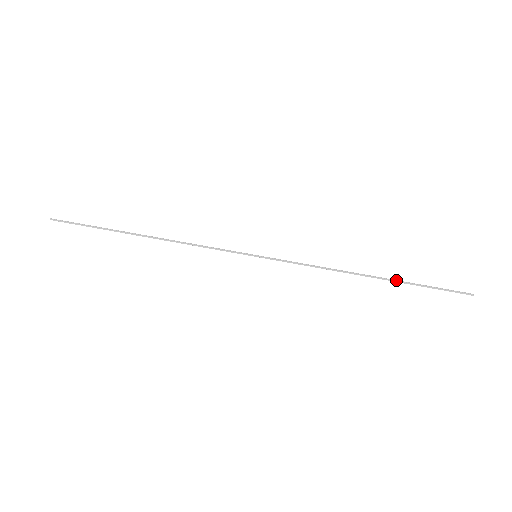
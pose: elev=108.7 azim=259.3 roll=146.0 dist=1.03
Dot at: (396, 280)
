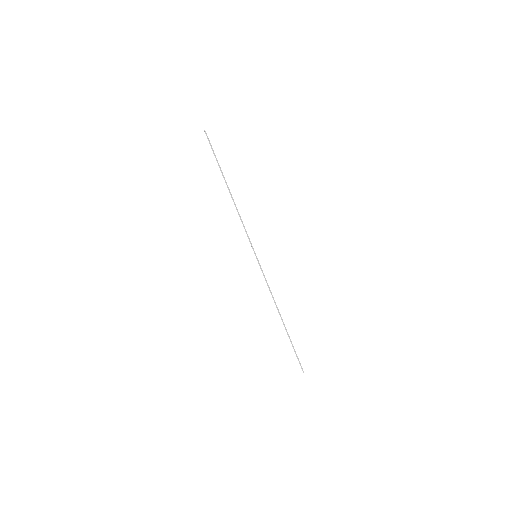
Dot at: occluded
